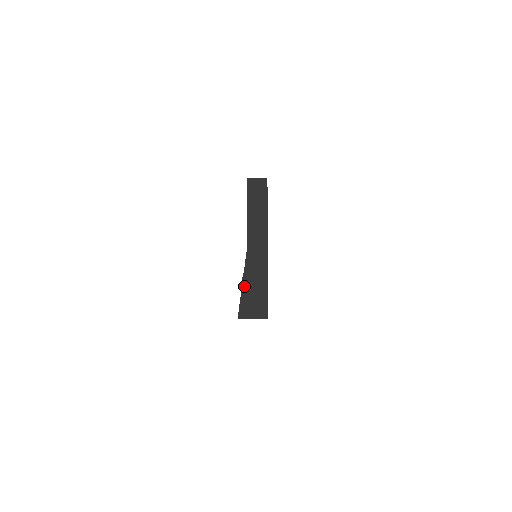
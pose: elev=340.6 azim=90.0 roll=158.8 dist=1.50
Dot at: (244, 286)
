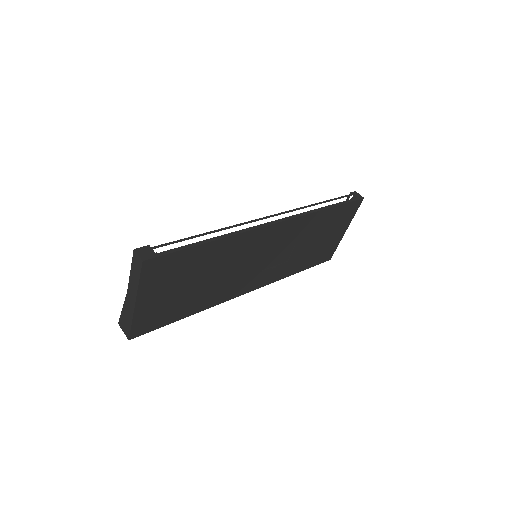
Dot at: (123, 311)
